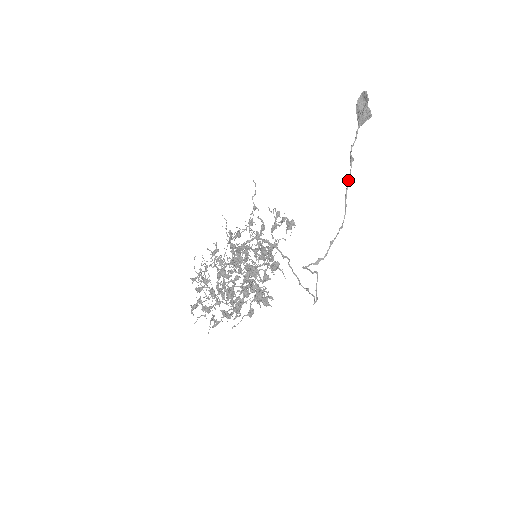
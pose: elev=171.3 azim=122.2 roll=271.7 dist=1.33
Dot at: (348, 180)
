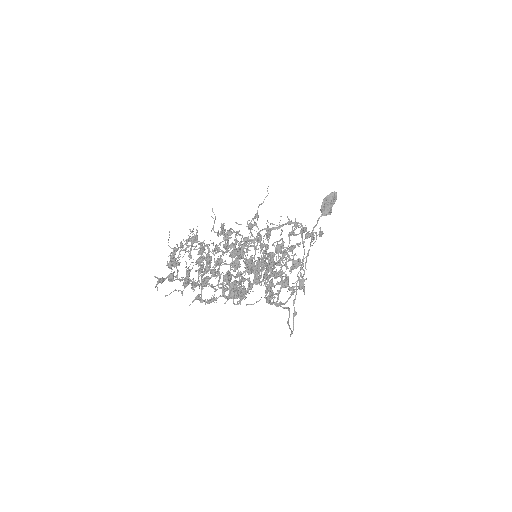
Dot at: (309, 250)
